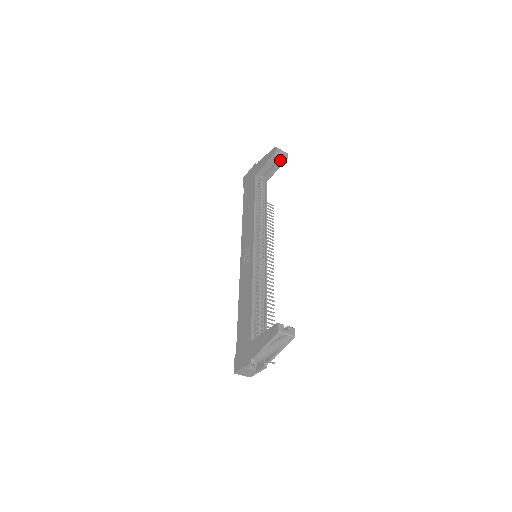
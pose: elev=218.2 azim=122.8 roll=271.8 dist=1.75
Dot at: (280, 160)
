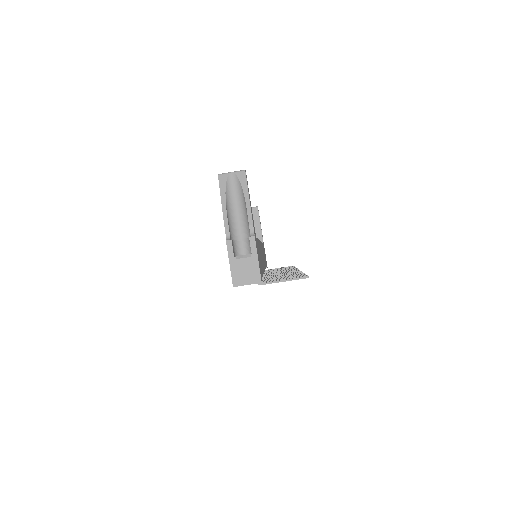
Dot at: (253, 214)
